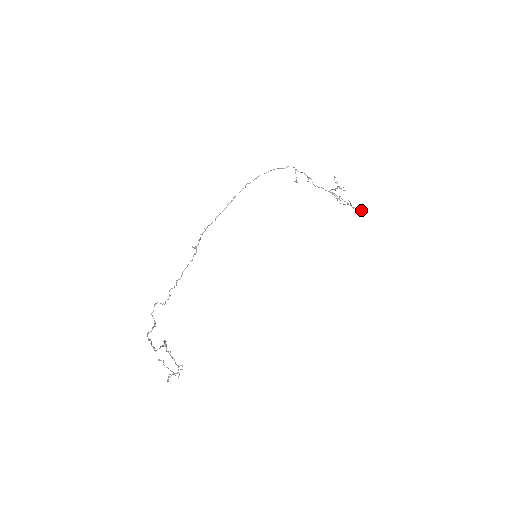
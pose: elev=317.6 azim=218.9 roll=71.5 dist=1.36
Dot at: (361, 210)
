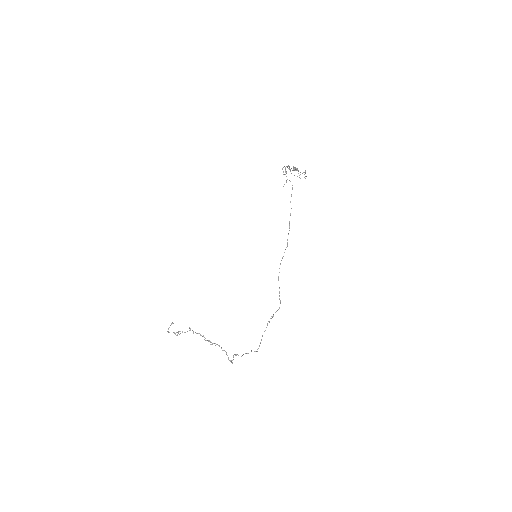
Dot at: occluded
